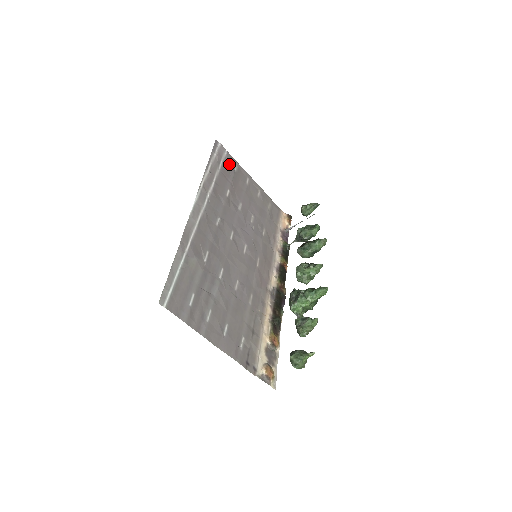
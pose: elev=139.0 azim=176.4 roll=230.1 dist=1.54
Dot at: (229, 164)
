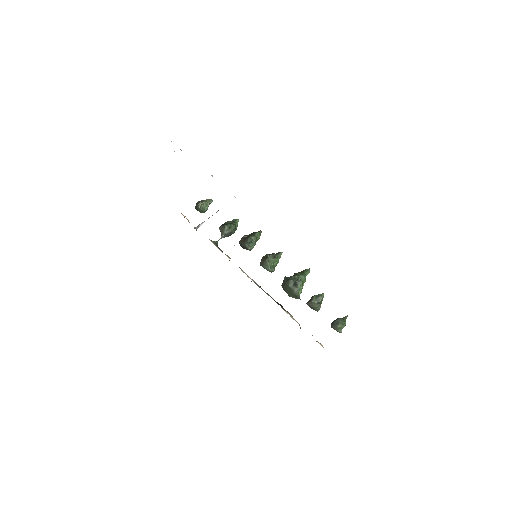
Dot at: occluded
